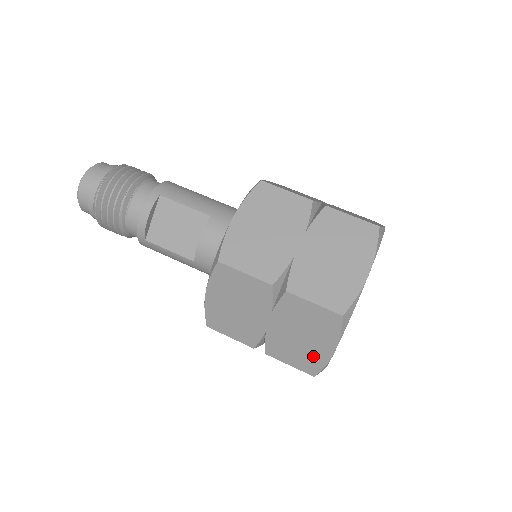
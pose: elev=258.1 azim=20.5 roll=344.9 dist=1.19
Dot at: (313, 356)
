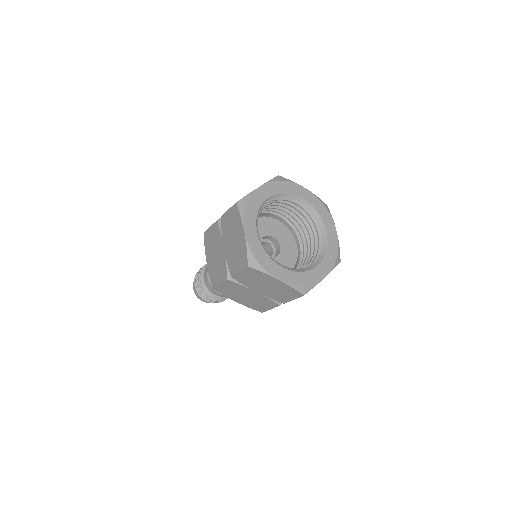
Dot at: (284, 289)
